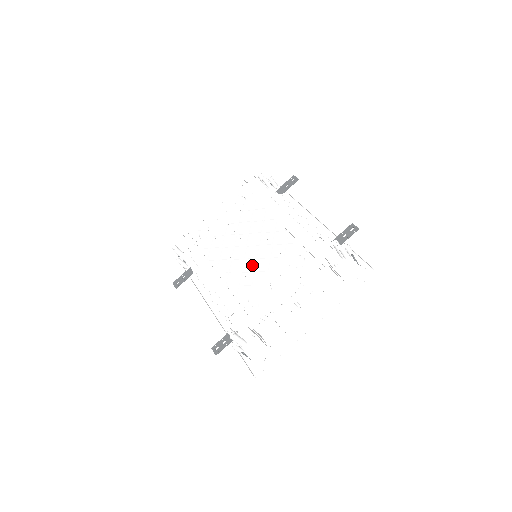
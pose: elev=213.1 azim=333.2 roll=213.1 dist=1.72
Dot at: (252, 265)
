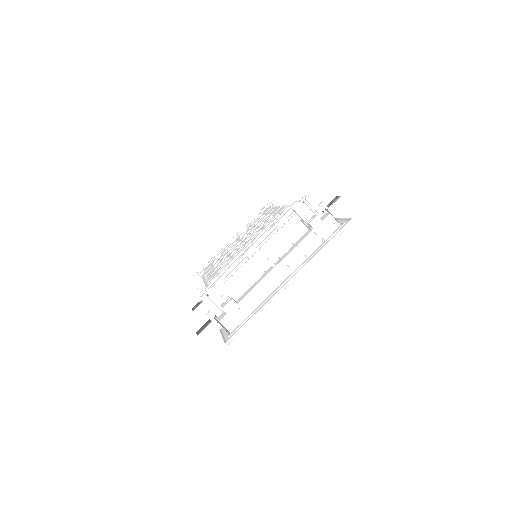
Dot at: occluded
